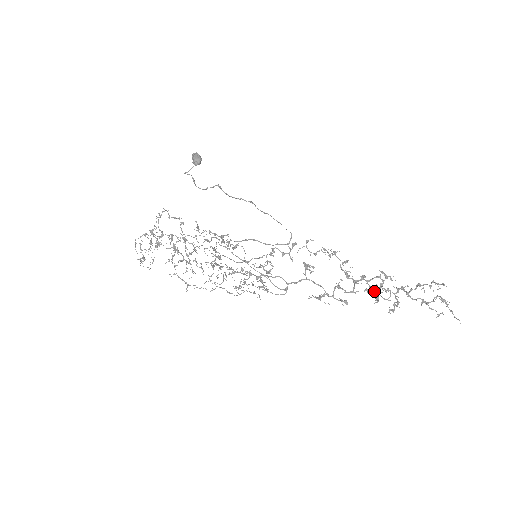
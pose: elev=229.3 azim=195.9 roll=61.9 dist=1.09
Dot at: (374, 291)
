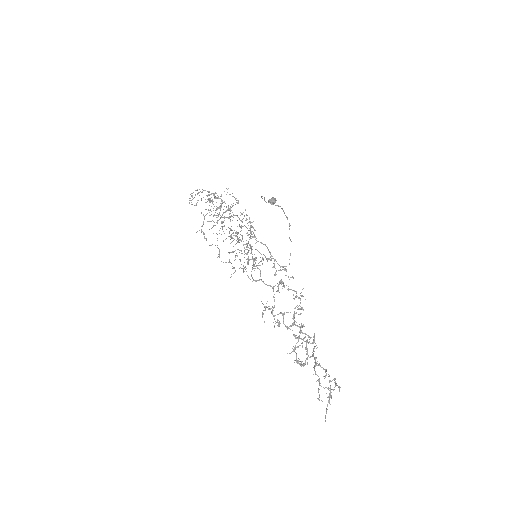
Dot at: (300, 338)
